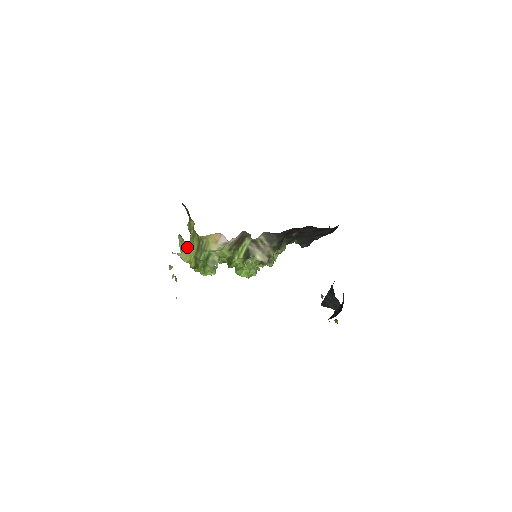
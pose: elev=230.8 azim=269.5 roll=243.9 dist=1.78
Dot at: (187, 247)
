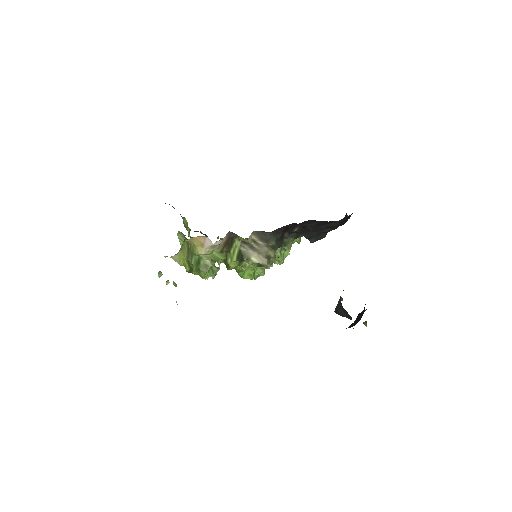
Dot at: (181, 249)
